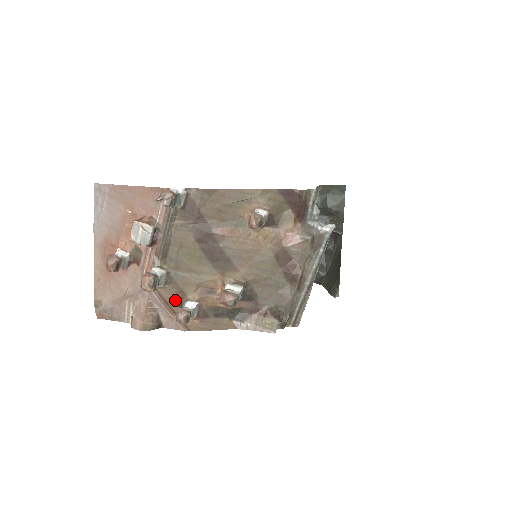
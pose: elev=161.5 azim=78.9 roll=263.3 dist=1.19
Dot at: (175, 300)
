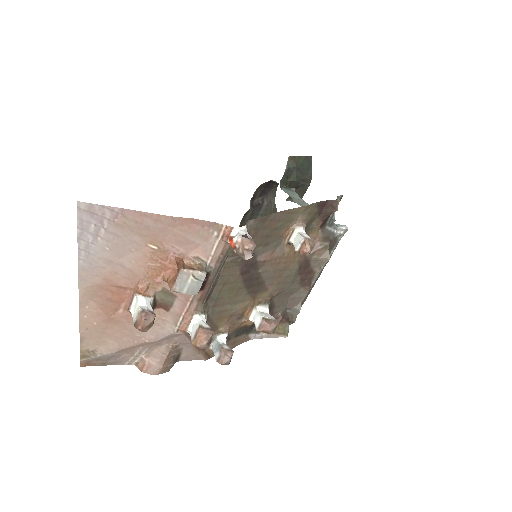
Dot at: occluded
